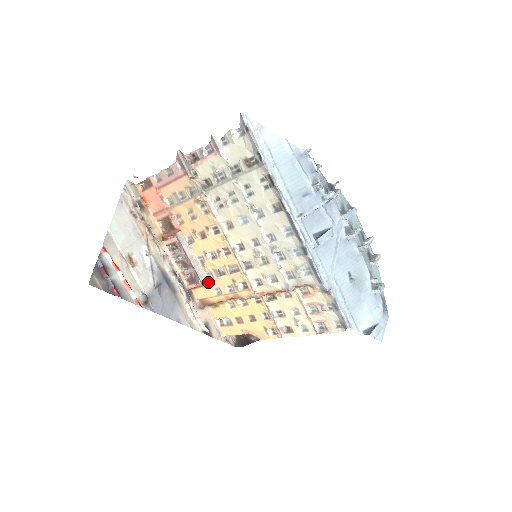
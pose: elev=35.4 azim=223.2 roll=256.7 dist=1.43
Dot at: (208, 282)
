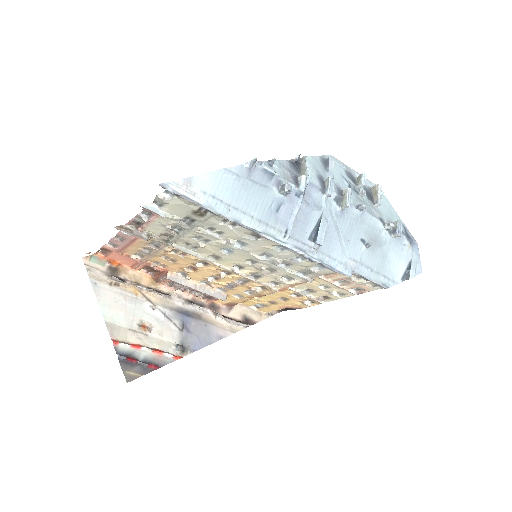
Dot at: (224, 294)
